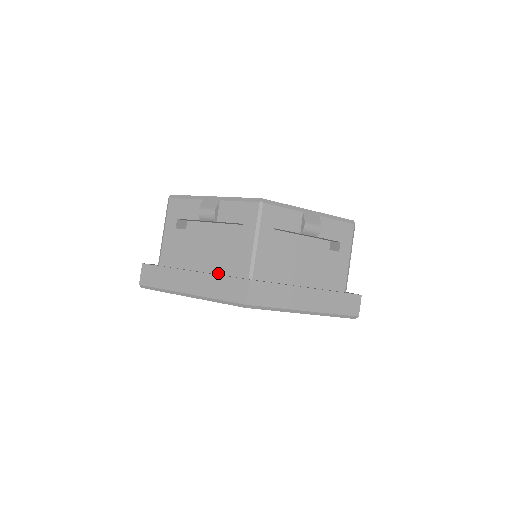
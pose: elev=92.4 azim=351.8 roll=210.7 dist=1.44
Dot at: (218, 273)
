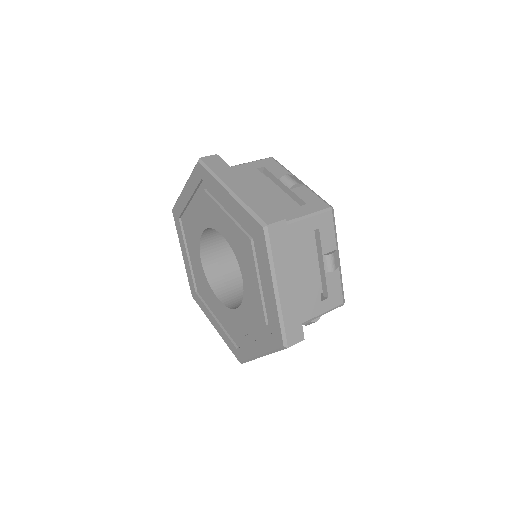
Dot at: occluded
